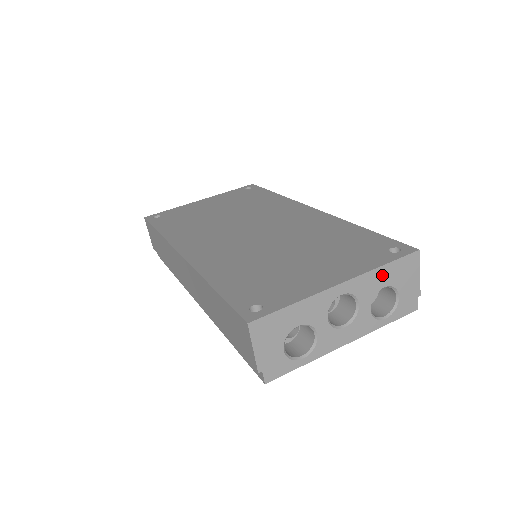
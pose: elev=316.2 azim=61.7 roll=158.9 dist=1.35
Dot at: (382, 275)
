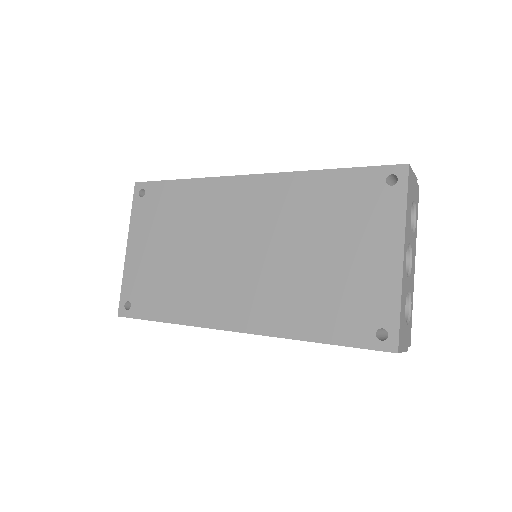
Dot at: (408, 212)
